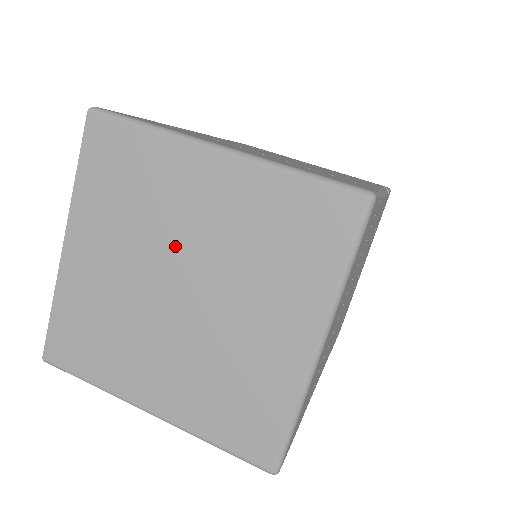
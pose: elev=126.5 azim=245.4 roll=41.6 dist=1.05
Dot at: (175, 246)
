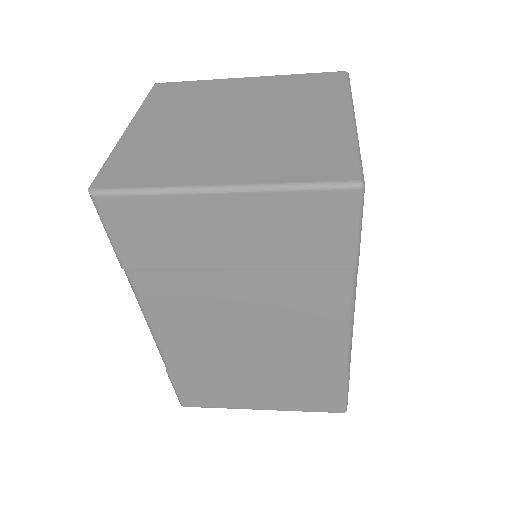
Dot at: (227, 107)
